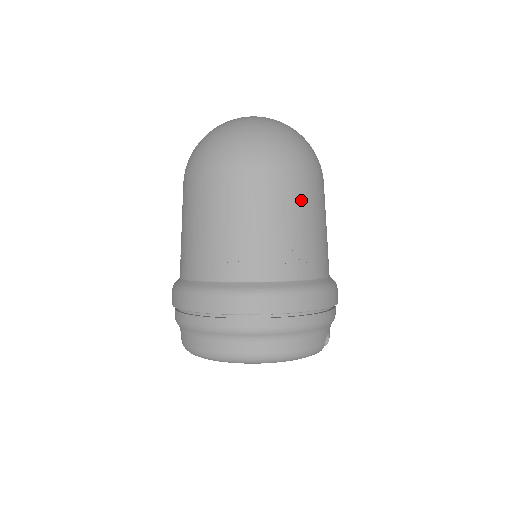
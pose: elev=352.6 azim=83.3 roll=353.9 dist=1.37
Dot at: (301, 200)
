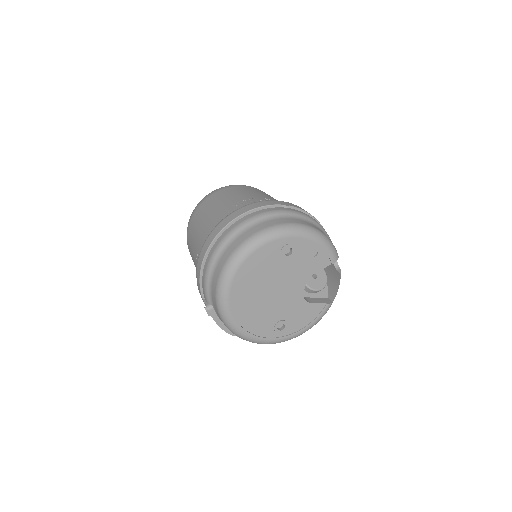
Dot at: occluded
